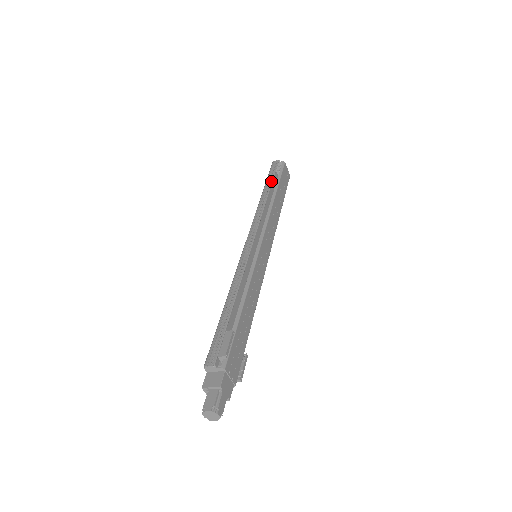
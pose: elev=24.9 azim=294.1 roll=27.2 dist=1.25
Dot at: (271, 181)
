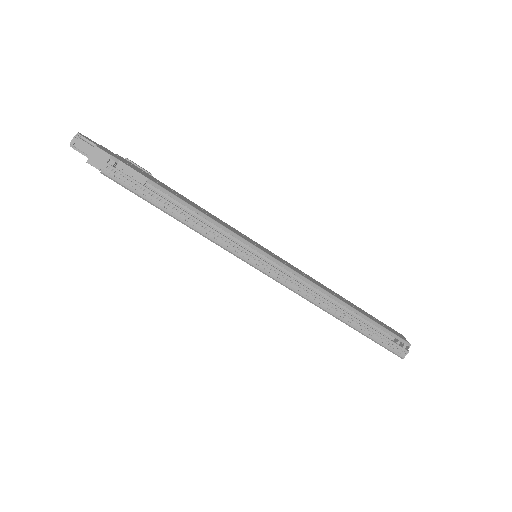
Dot at: (354, 312)
